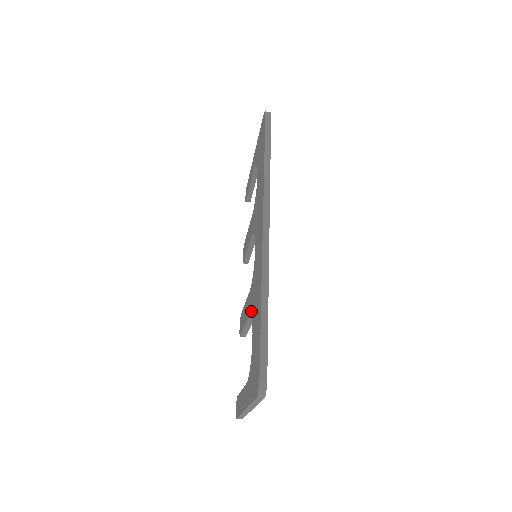
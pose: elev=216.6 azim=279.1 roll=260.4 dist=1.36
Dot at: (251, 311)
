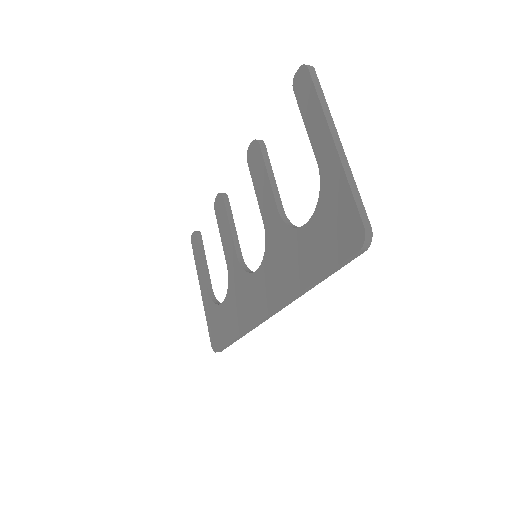
Dot at: (230, 282)
